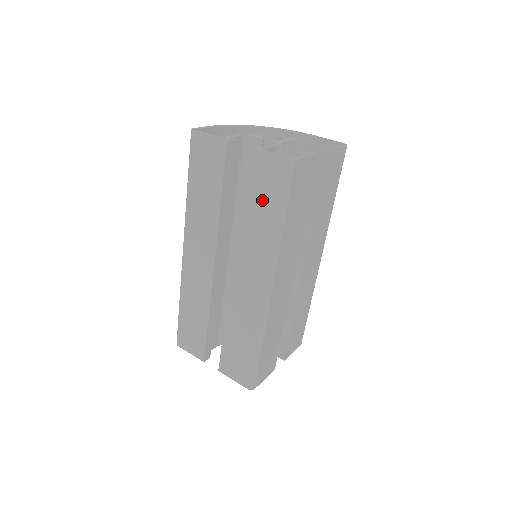
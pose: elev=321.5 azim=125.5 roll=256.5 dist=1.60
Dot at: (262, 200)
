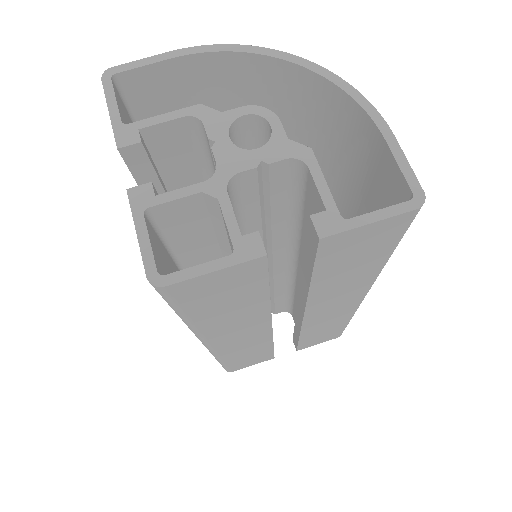
Dot at: occluded
